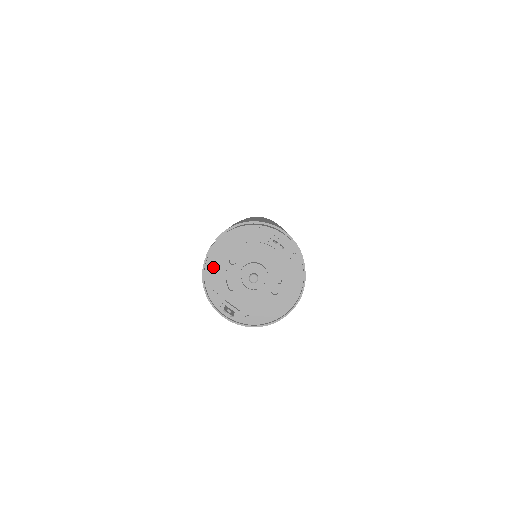
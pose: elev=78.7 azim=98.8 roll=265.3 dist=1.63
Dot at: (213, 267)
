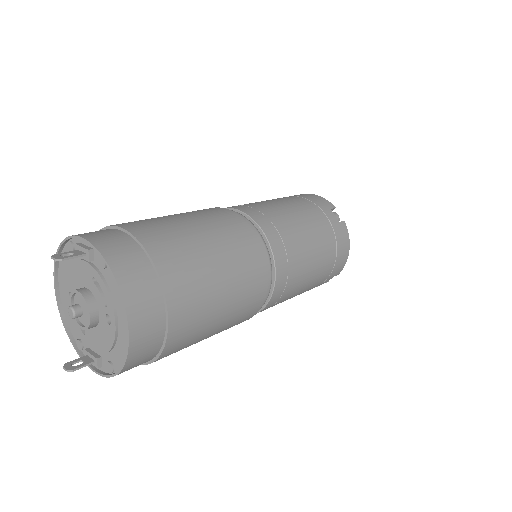
Dot at: occluded
